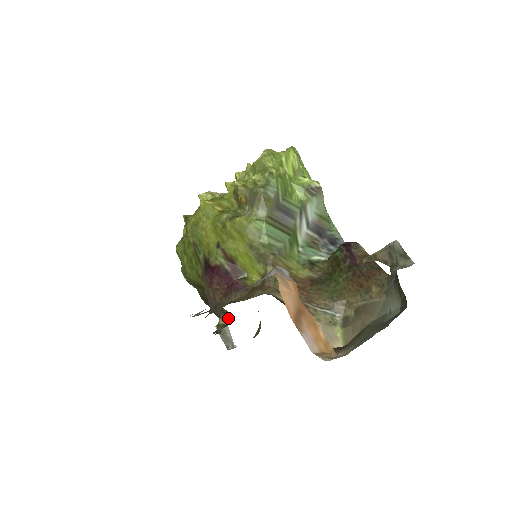
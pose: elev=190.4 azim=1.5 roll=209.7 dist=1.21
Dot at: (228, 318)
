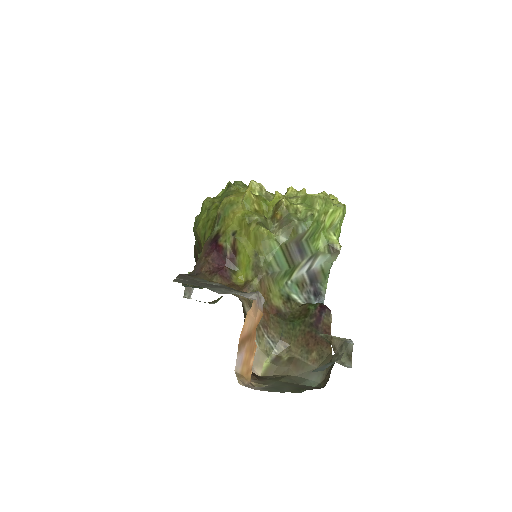
Dot at: occluded
